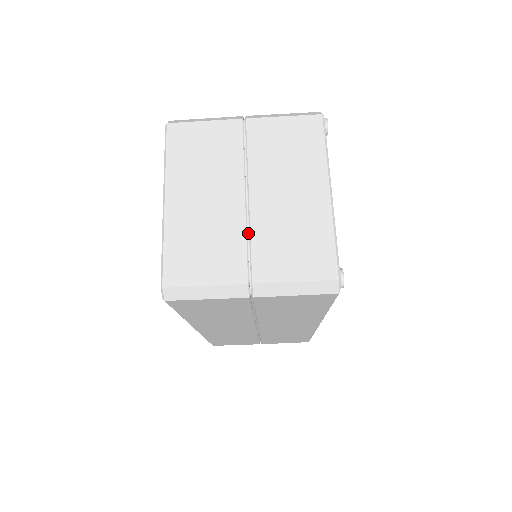
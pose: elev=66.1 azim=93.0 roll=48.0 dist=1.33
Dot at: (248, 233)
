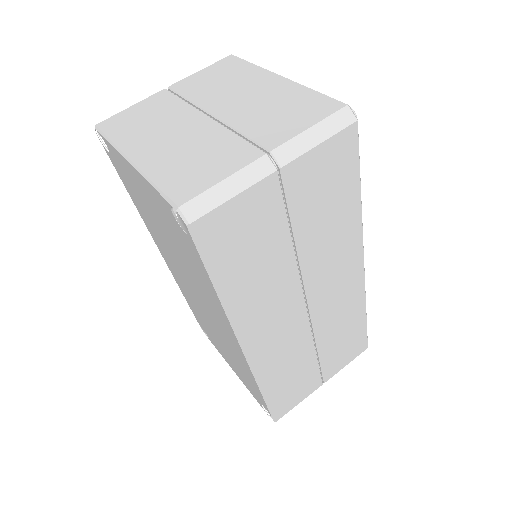
Dot at: (233, 133)
